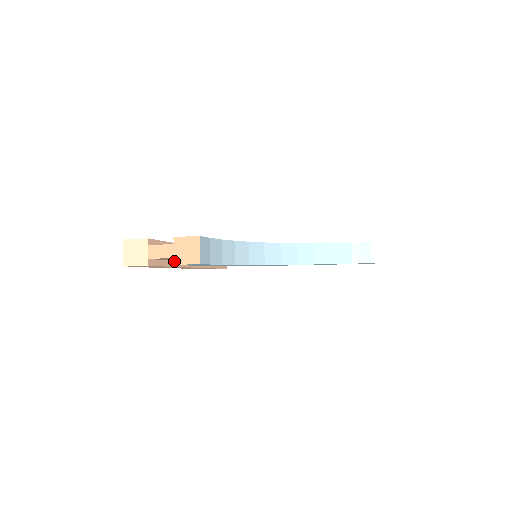
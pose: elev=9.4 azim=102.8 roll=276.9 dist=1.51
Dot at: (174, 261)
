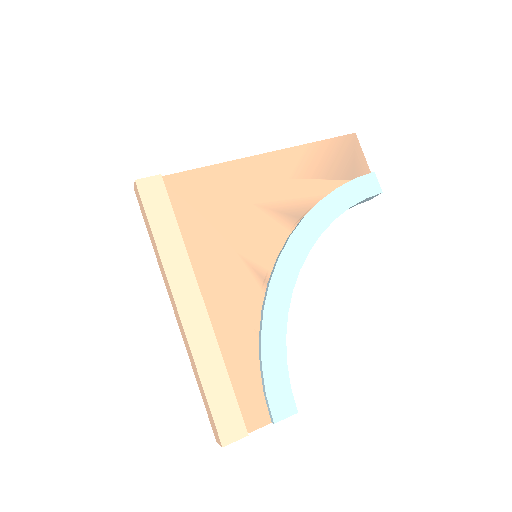
Dot at: occluded
